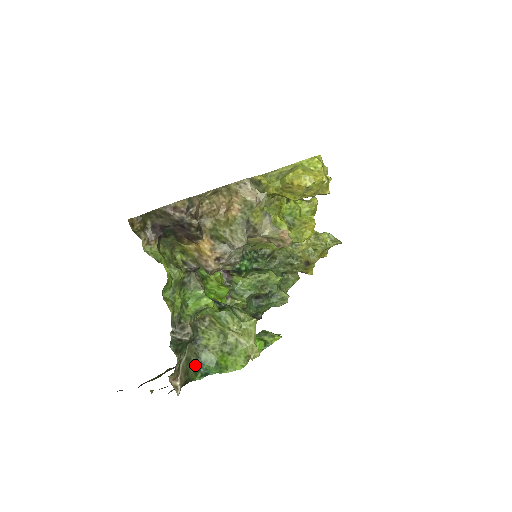
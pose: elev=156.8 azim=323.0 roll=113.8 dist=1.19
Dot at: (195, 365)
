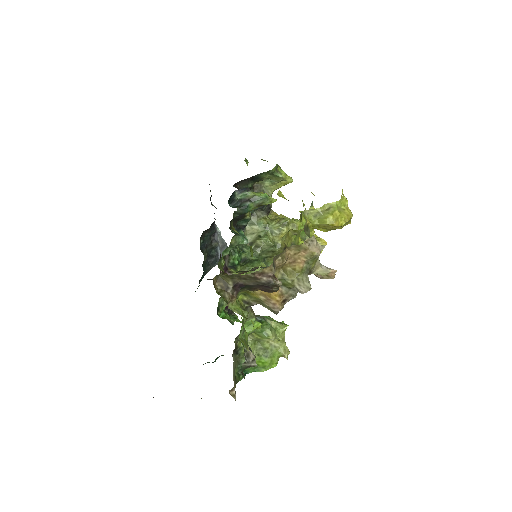
Dot at: (238, 370)
